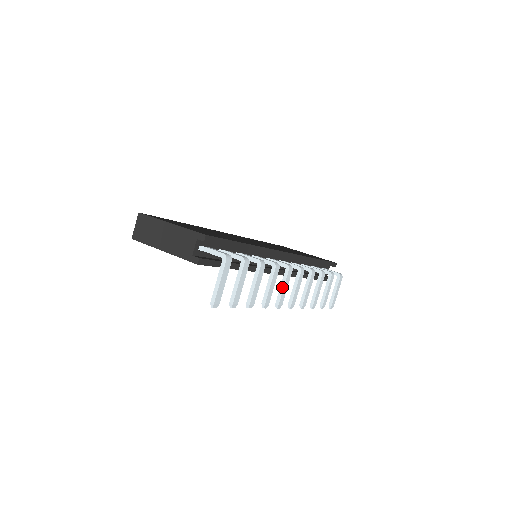
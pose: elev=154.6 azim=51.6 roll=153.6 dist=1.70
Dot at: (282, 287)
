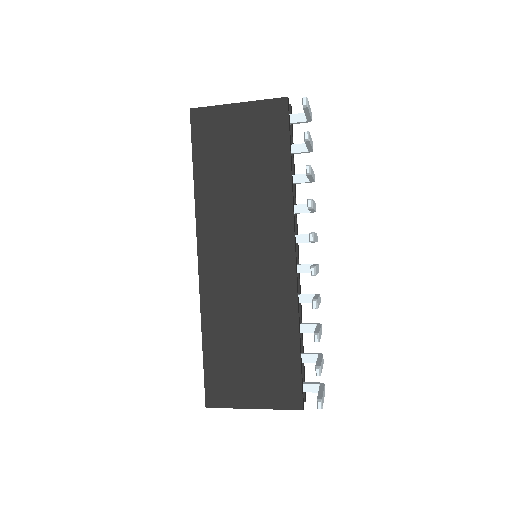
Dot at: occluded
